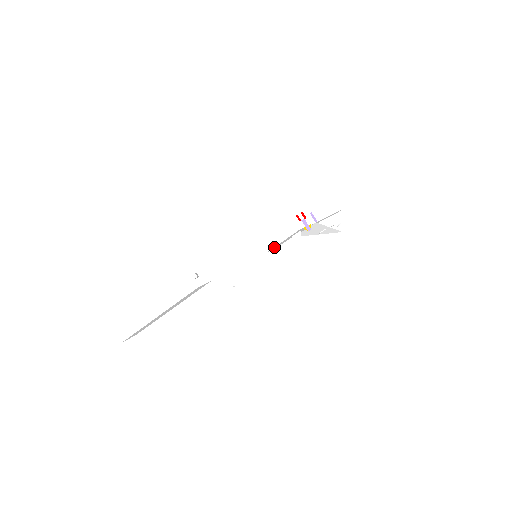
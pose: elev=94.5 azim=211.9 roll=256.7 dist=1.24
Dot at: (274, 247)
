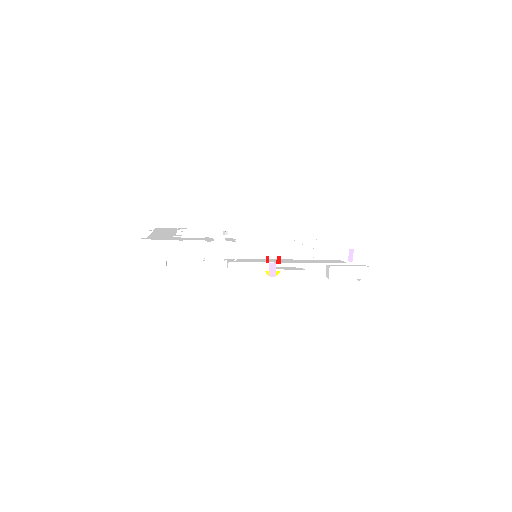
Dot at: occluded
